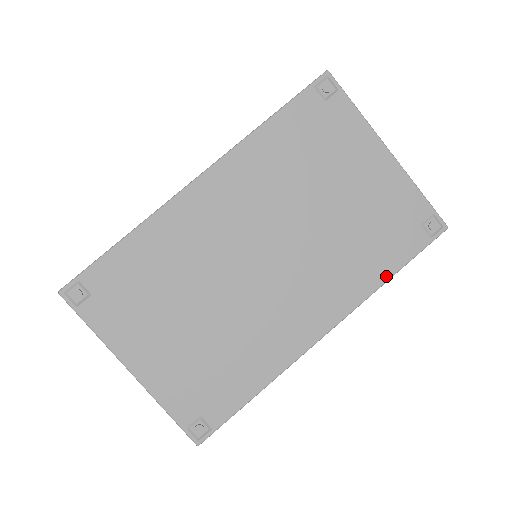
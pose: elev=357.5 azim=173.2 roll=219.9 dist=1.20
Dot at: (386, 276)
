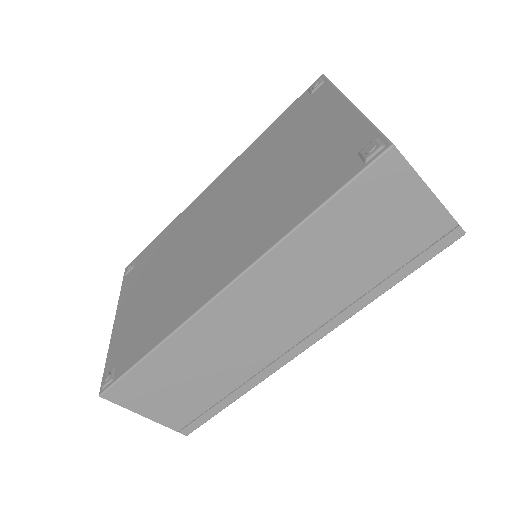
Dot at: (300, 219)
